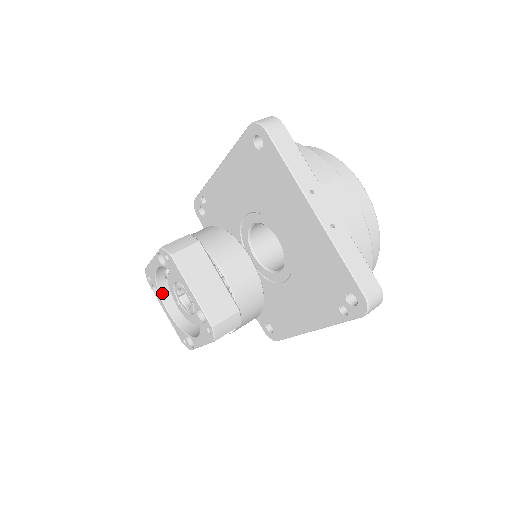
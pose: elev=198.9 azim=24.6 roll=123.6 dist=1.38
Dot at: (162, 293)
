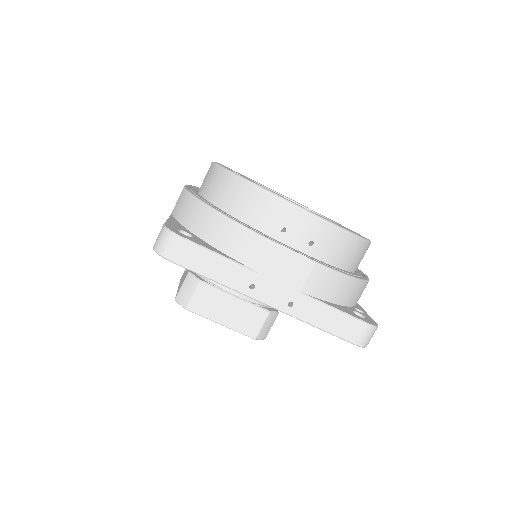
Dot at: occluded
